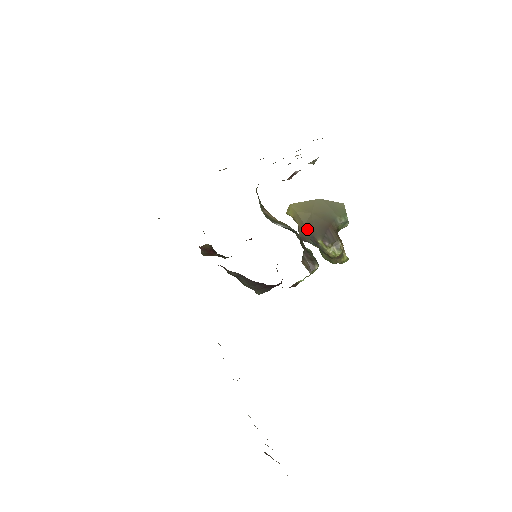
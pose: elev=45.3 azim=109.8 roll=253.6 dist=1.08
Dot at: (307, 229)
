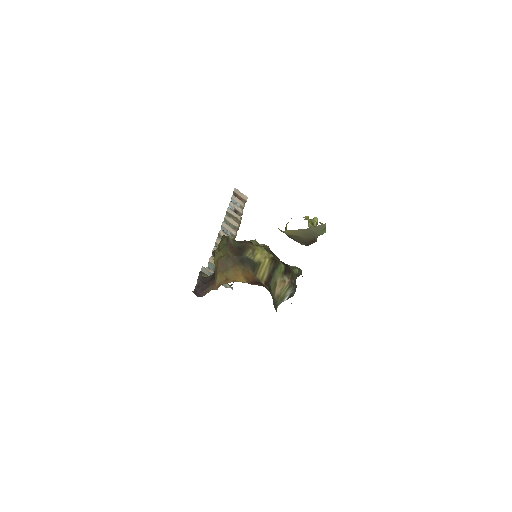
Dot at: (294, 239)
